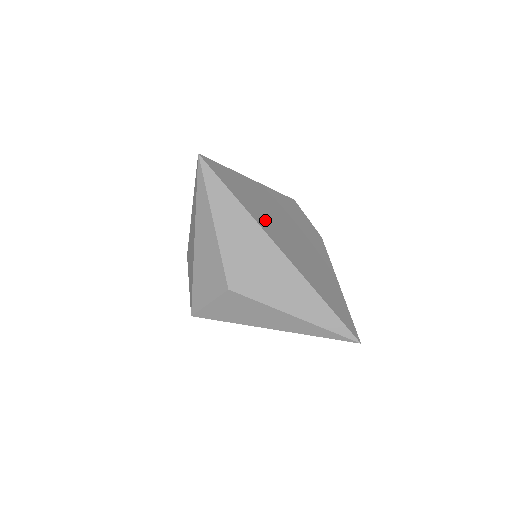
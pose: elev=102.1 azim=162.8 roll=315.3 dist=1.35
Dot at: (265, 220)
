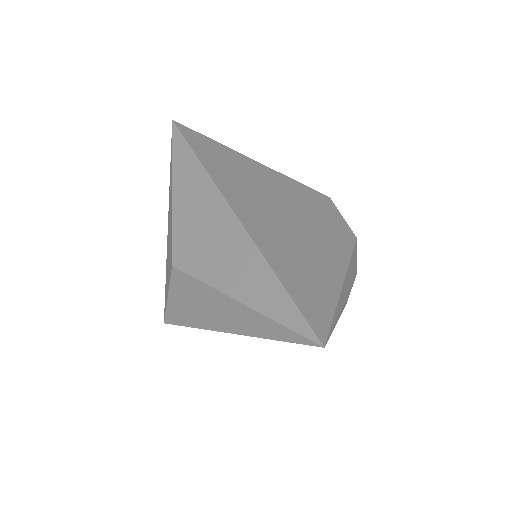
Dot at: (233, 184)
